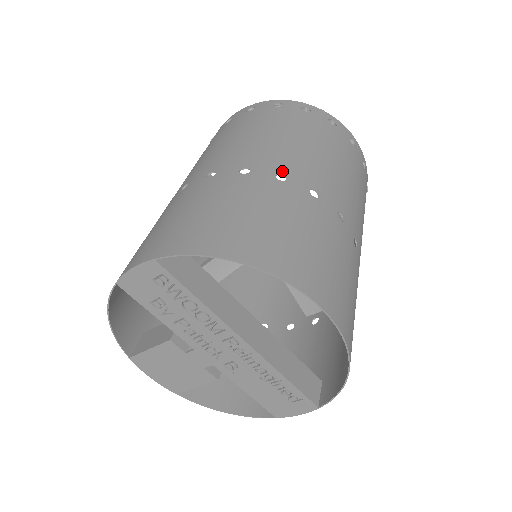
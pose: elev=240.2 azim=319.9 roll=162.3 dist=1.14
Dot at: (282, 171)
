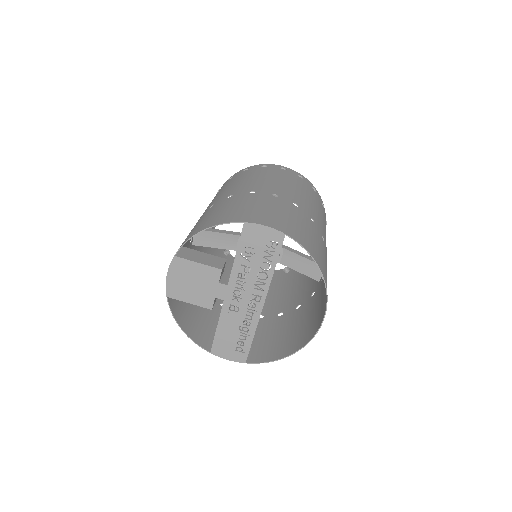
Dot at: (323, 235)
